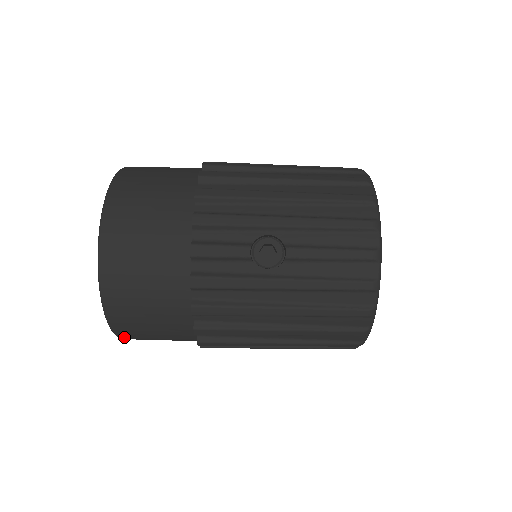
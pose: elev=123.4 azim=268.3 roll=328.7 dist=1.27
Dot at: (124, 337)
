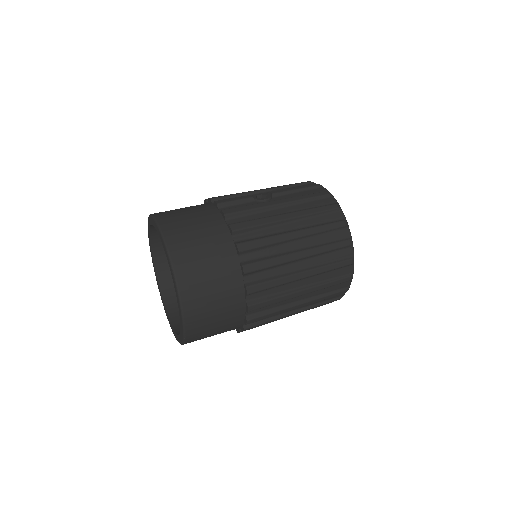
Dot at: (184, 290)
